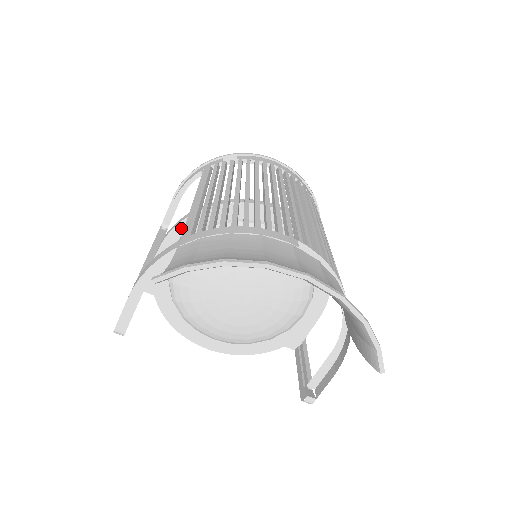
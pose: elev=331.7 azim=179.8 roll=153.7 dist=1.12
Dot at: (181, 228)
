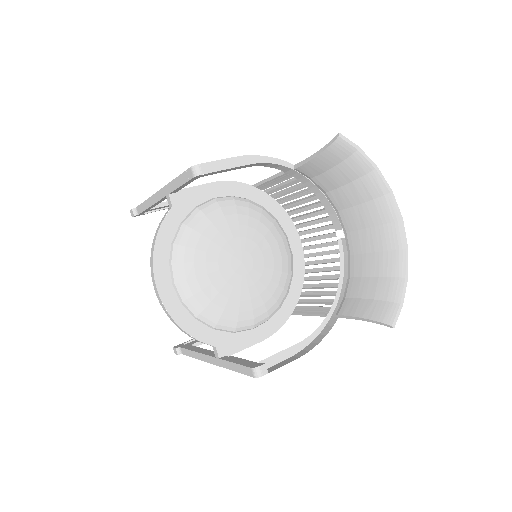
Dot at: (240, 187)
